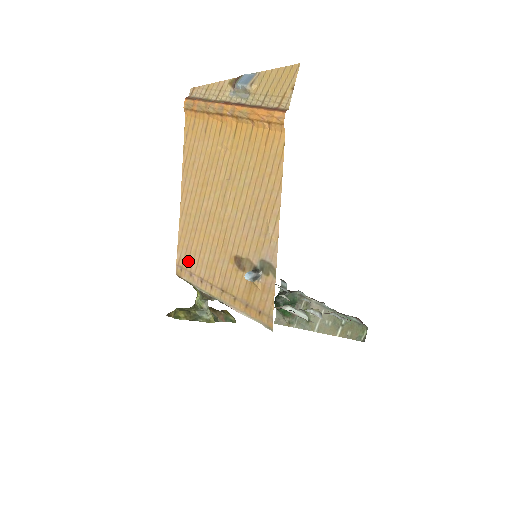
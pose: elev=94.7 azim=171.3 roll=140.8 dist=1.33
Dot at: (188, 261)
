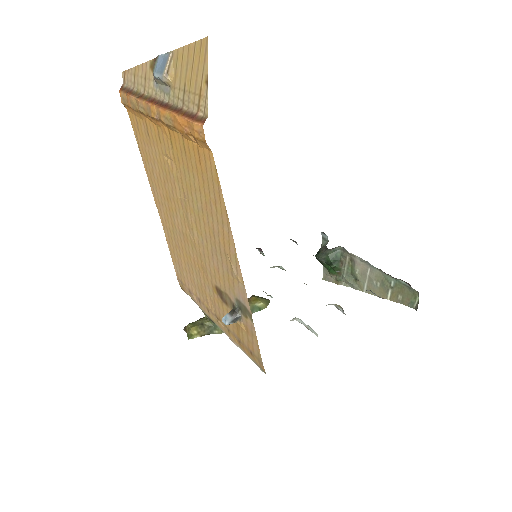
Dot at: (184, 278)
